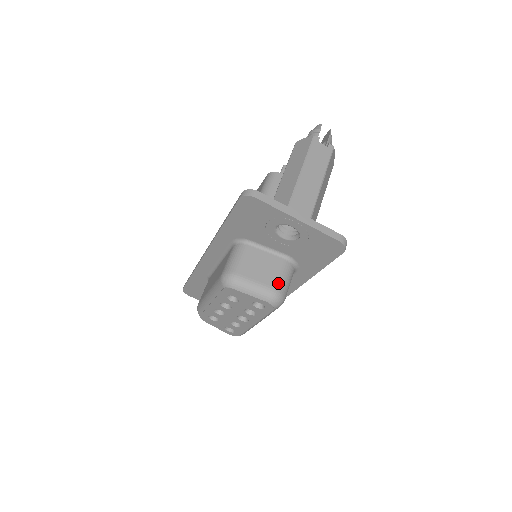
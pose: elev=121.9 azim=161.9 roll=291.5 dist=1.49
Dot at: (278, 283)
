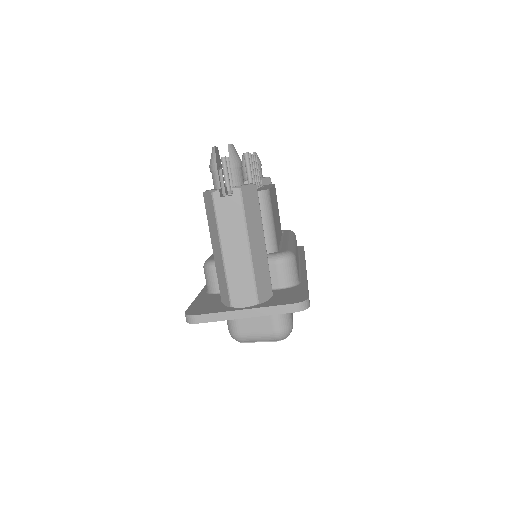
Dot at: (275, 325)
